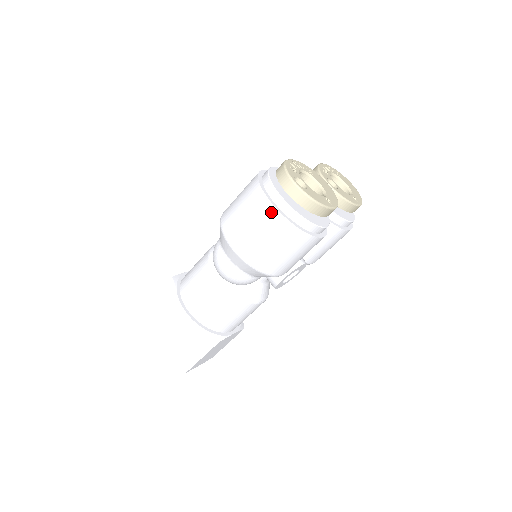
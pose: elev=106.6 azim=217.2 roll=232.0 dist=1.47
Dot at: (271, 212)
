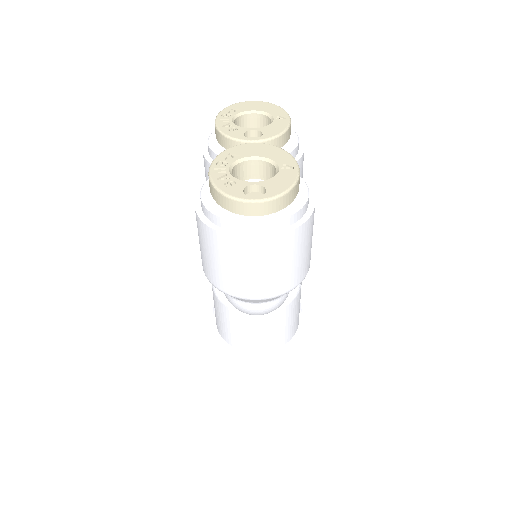
Dot at: (262, 245)
